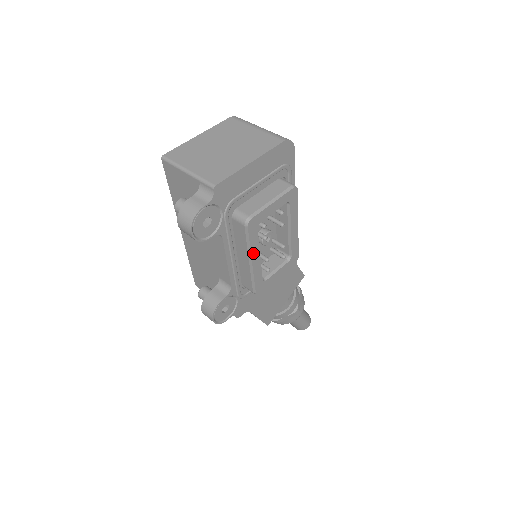
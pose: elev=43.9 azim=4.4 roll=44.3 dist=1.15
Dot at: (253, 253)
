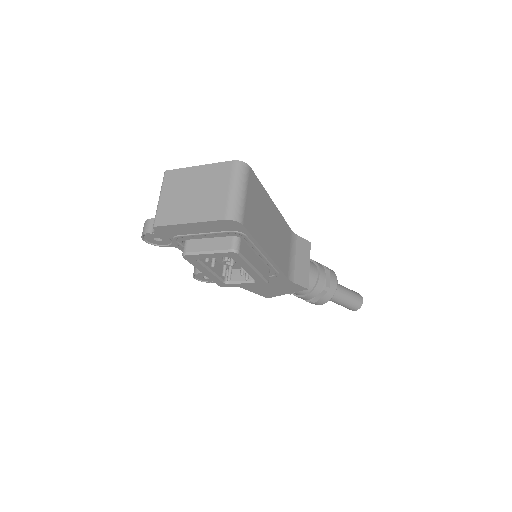
Dot at: (201, 269)
